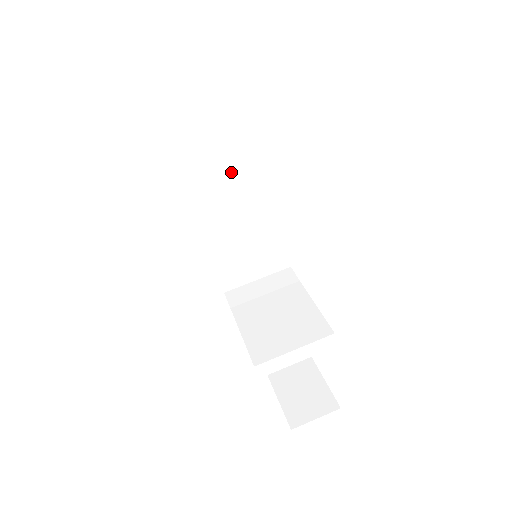
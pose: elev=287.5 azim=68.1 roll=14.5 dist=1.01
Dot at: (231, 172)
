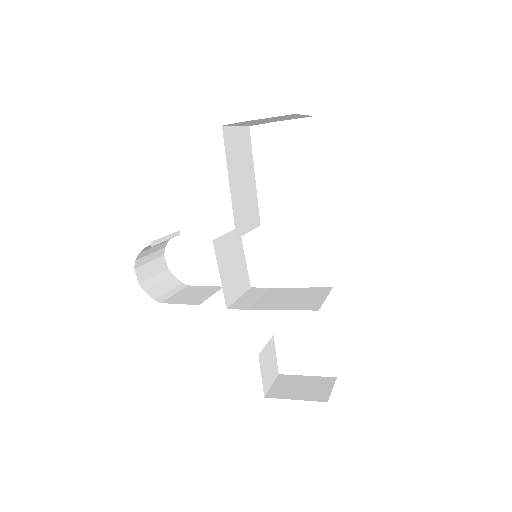
Dot at: (243, 181)
